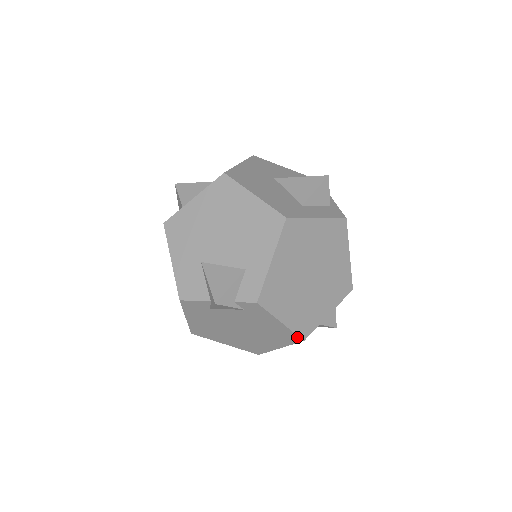
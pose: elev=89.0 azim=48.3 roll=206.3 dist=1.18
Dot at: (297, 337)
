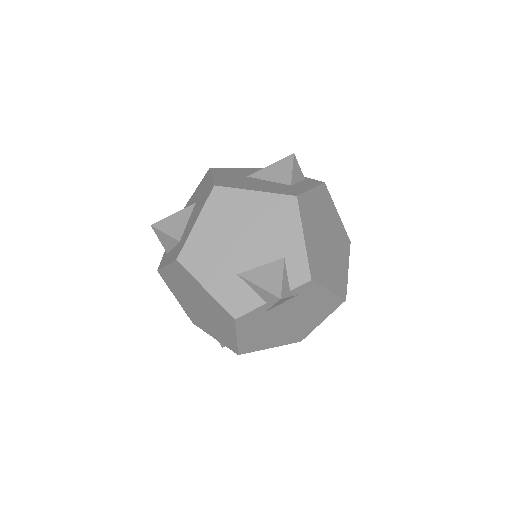
Dot at: (340, 299)
